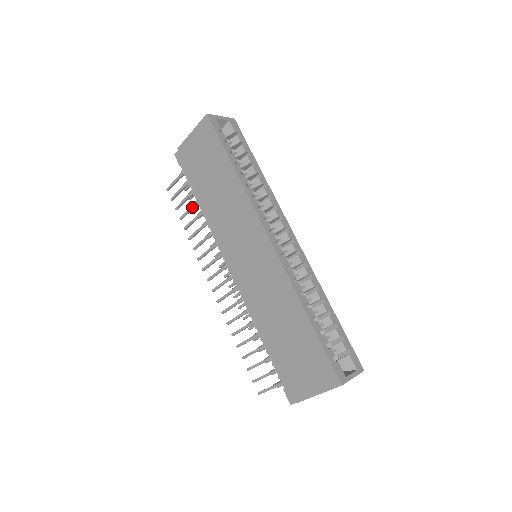
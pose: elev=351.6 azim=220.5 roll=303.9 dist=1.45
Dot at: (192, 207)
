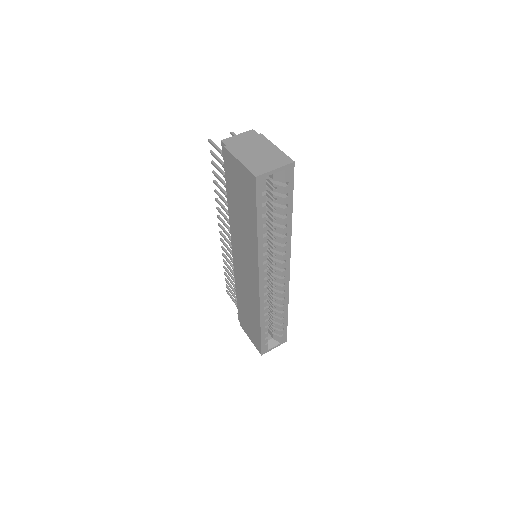
Dot at: (223, 184)
